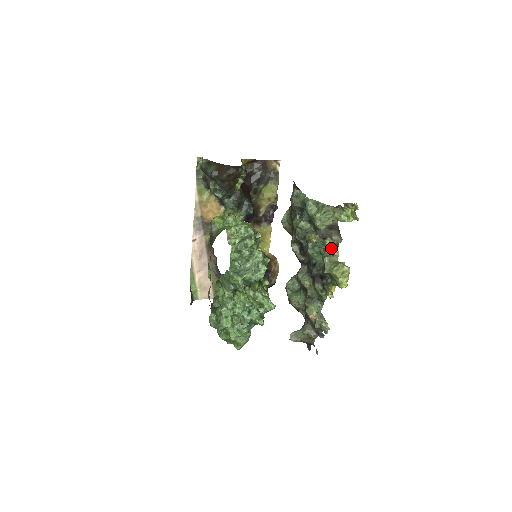
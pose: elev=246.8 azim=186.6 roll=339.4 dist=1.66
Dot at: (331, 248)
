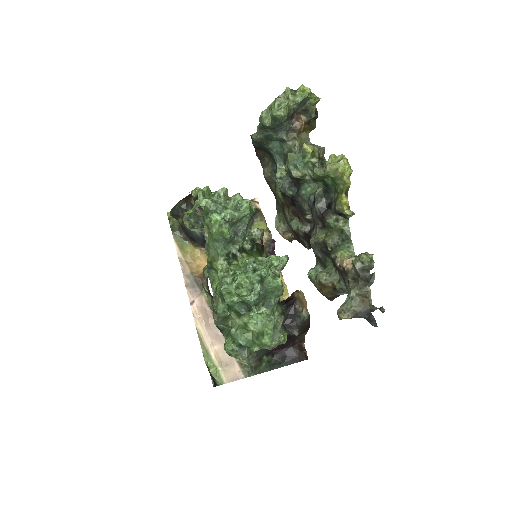
Dot at: (316, 159)
